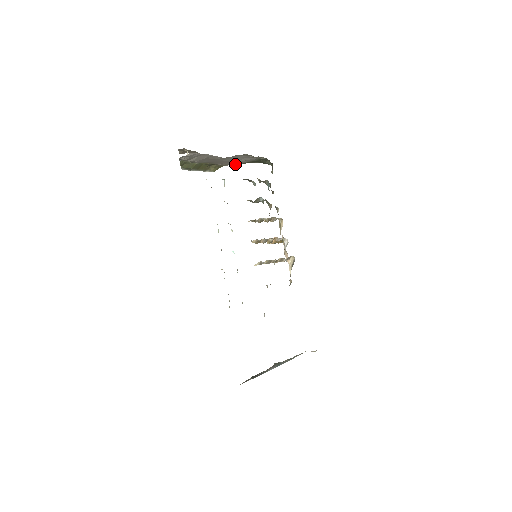
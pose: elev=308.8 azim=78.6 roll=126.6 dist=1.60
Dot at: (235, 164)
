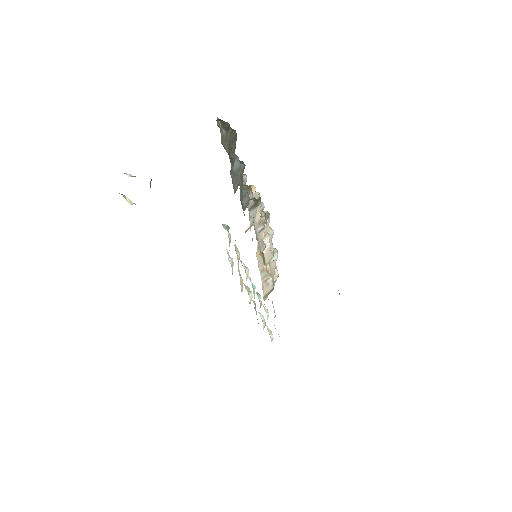
Dot at: occluded
